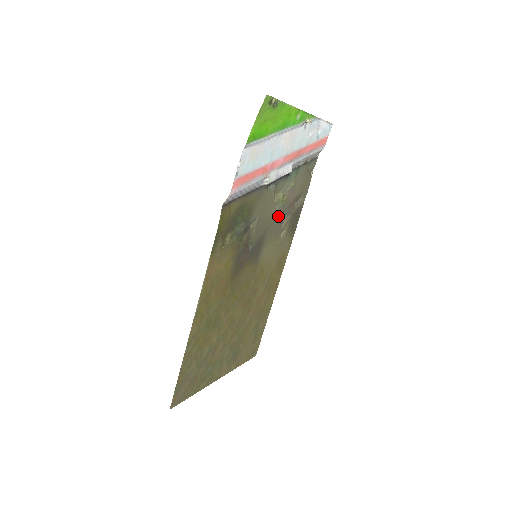
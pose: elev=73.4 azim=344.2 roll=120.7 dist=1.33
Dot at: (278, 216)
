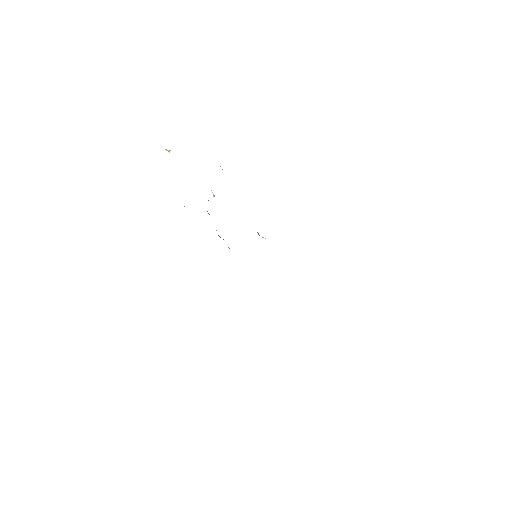
Dot at: occluded
